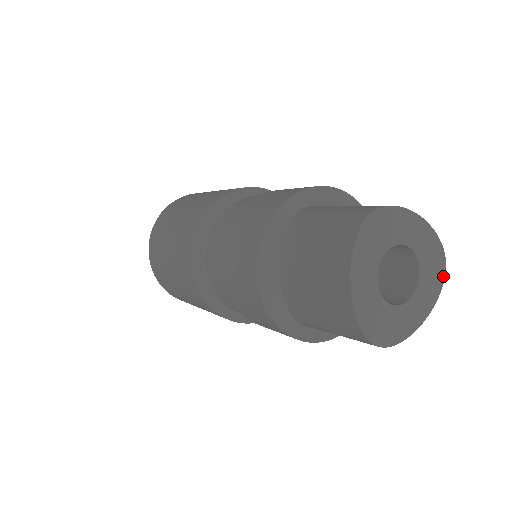
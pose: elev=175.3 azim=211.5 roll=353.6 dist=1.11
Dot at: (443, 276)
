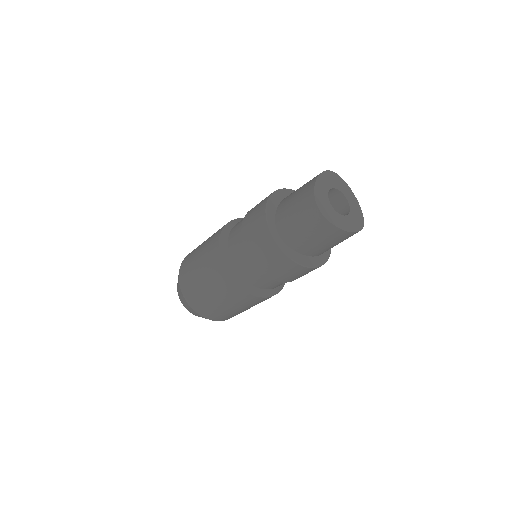
Dot at: (361, 228)
